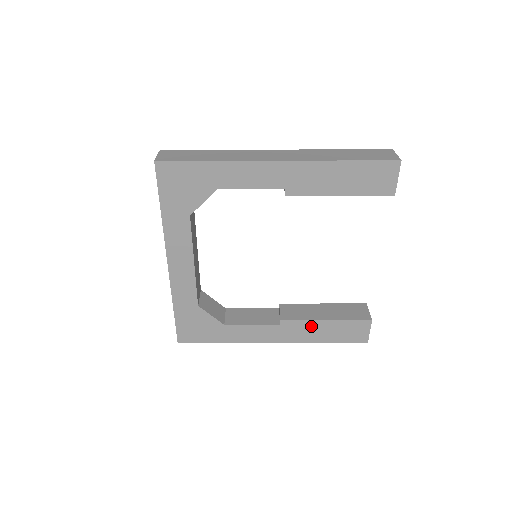
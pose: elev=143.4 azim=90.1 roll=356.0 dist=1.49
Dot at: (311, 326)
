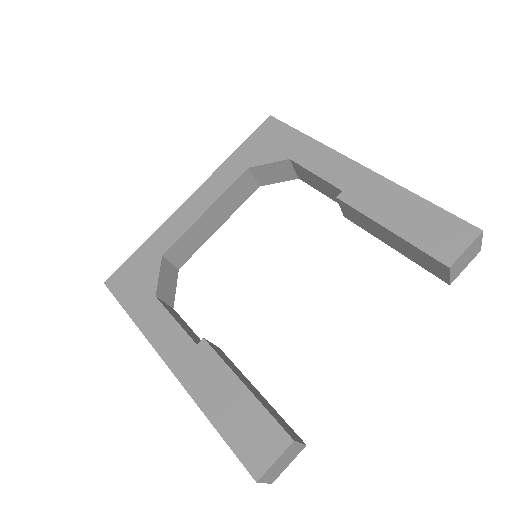
Dot at: (222, 378)
